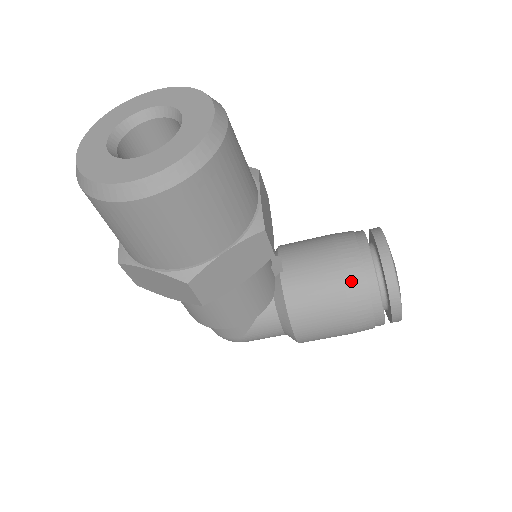
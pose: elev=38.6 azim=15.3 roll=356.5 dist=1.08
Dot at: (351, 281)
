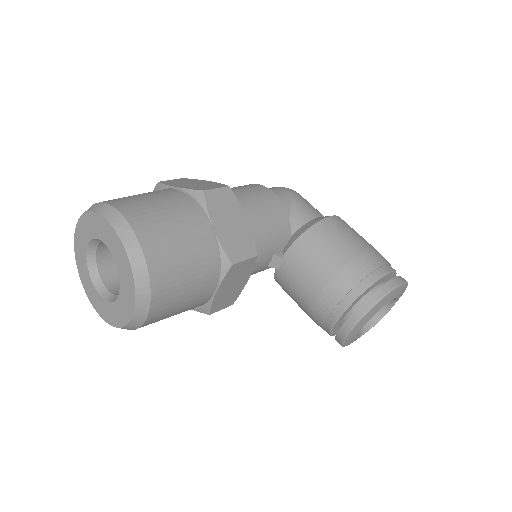
Dot at: (313, 318)
